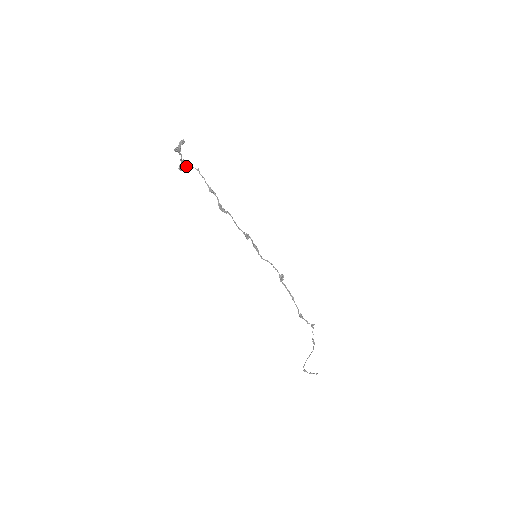
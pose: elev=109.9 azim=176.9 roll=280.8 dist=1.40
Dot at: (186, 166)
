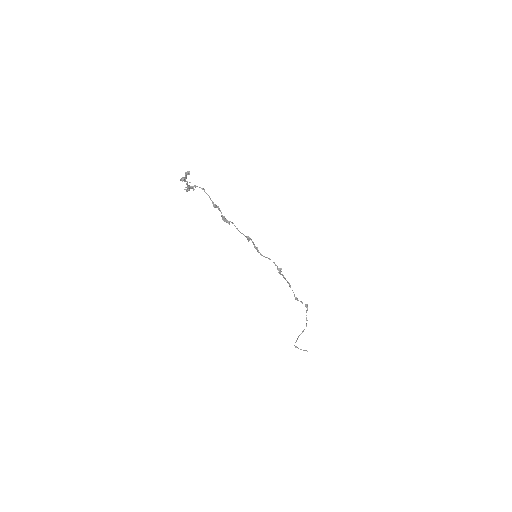
Dot at: (192, 187)
